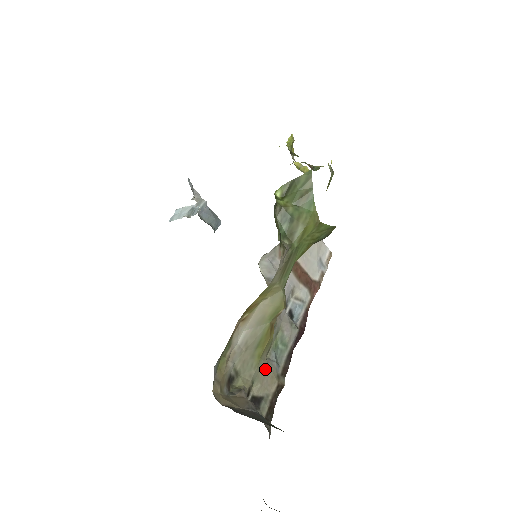
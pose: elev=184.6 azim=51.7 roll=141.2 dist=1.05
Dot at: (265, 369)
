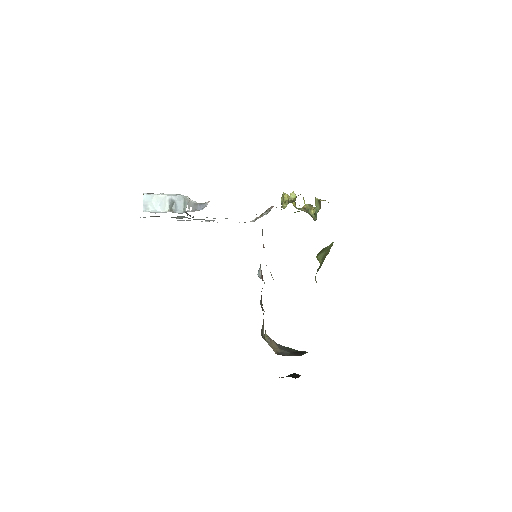
Dot at: occluded
